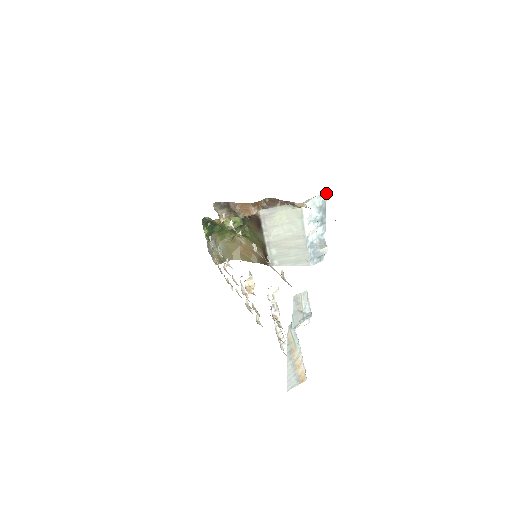
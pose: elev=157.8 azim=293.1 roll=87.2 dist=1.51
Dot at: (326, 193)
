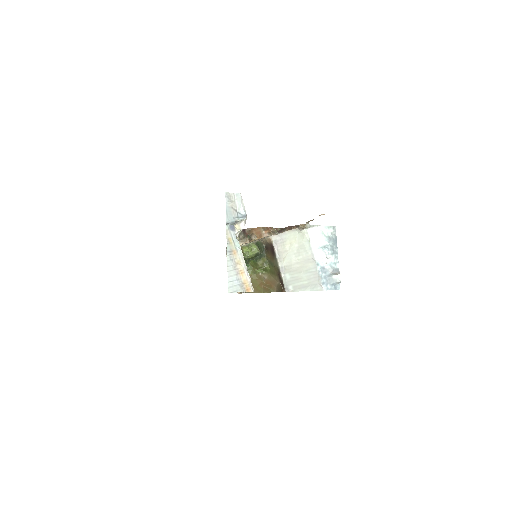
Dot at: (335, 226)
